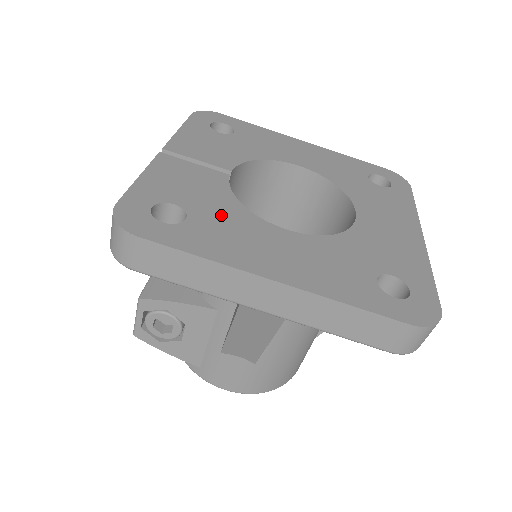
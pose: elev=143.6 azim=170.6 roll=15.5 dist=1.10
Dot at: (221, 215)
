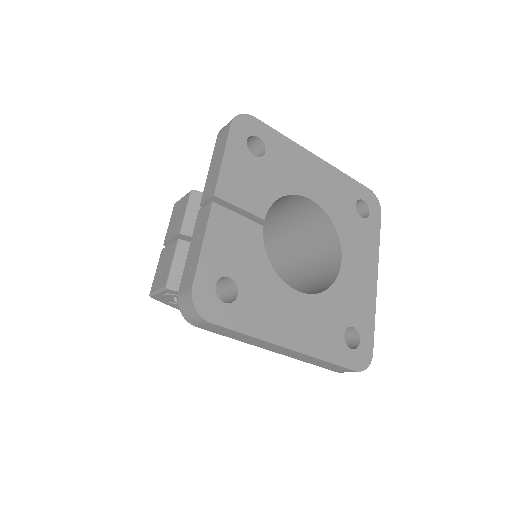
Dot at: (259, 284)
